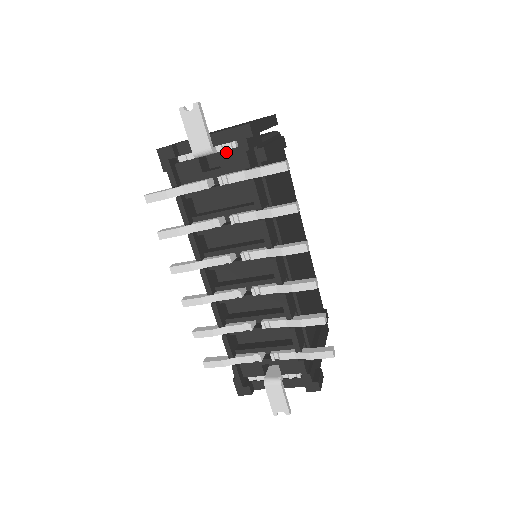
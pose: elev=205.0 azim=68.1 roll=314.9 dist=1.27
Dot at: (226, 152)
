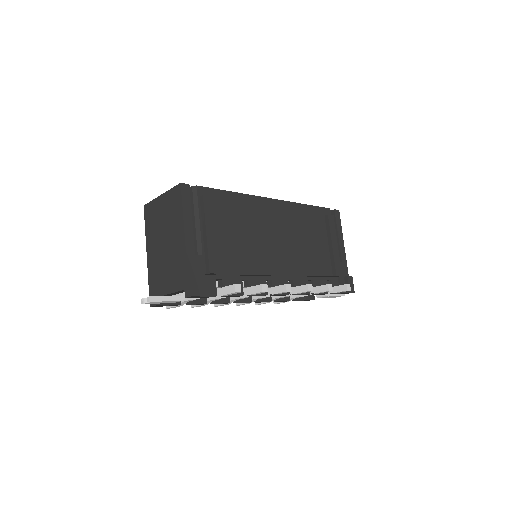
Dot at: occluded
